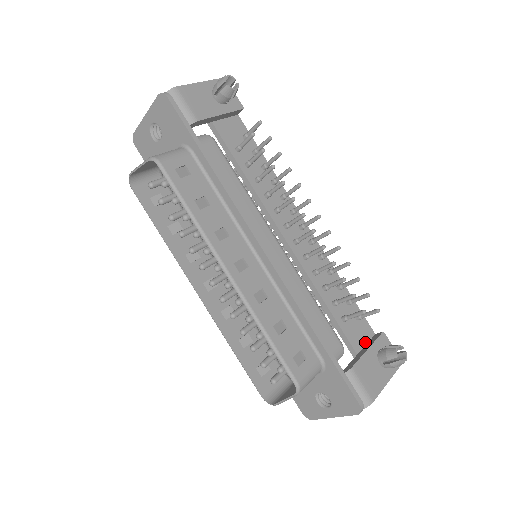
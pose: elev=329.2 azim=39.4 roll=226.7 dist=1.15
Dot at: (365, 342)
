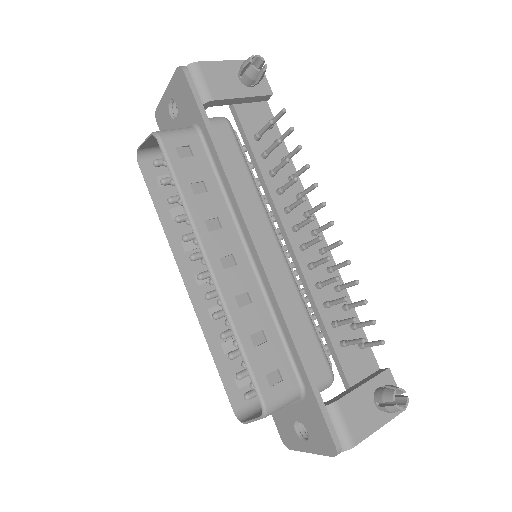
Dot at: (364, 375)
